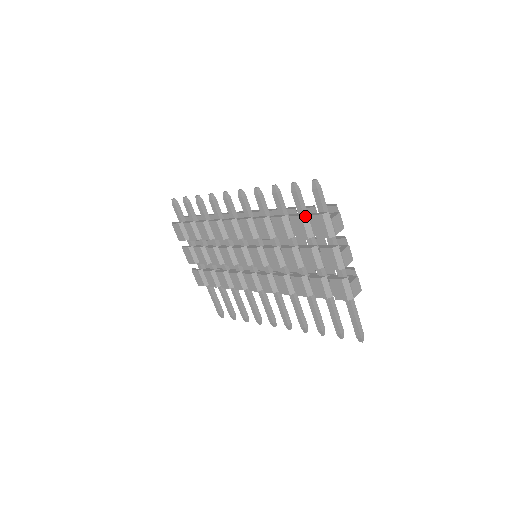
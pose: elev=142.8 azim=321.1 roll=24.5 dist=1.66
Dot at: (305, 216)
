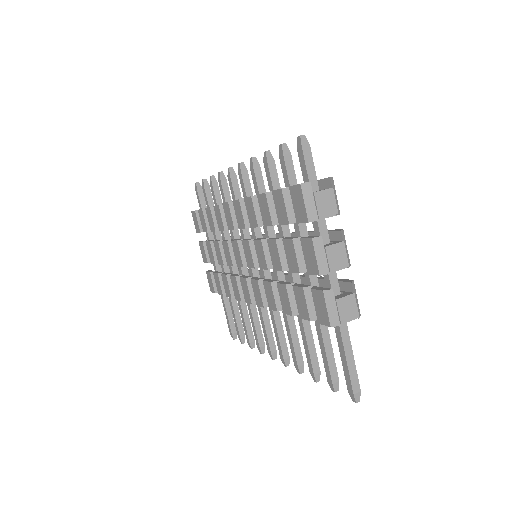
Dot at: (287, 190)
